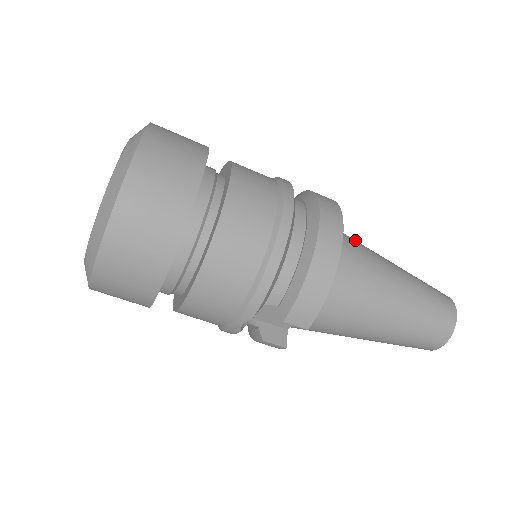
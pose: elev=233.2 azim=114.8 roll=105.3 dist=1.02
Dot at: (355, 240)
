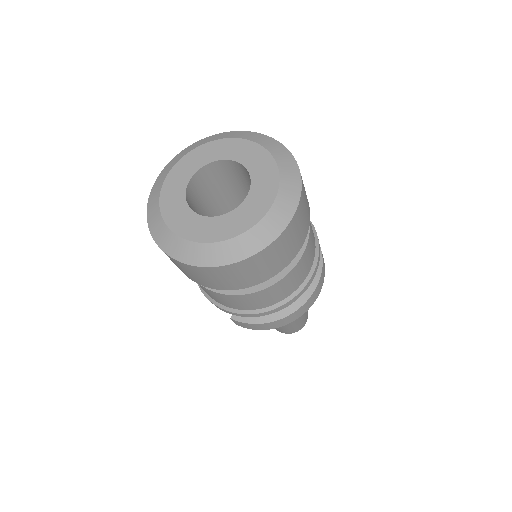
Dot at: occluded
